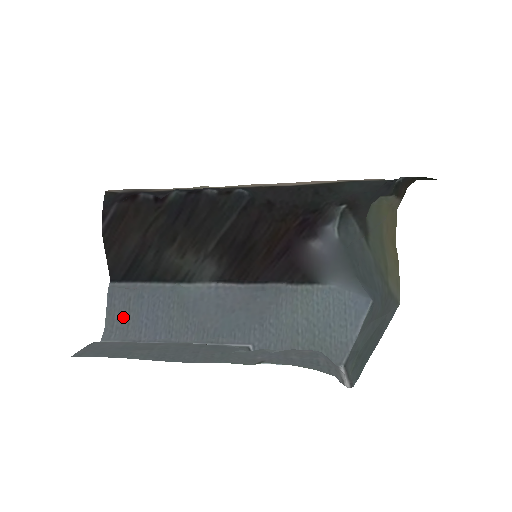
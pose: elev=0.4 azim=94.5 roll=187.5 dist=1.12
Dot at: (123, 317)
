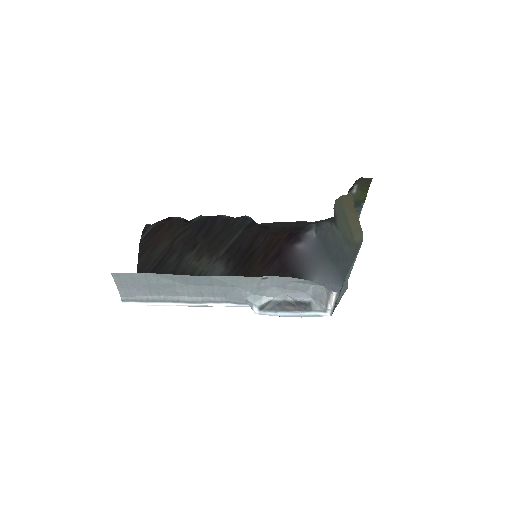
Dot at: occluded
